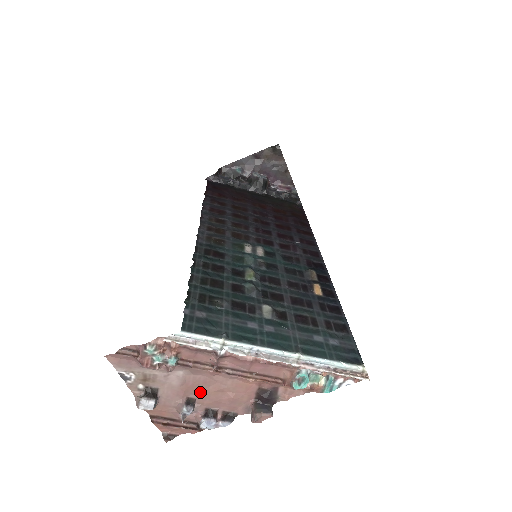
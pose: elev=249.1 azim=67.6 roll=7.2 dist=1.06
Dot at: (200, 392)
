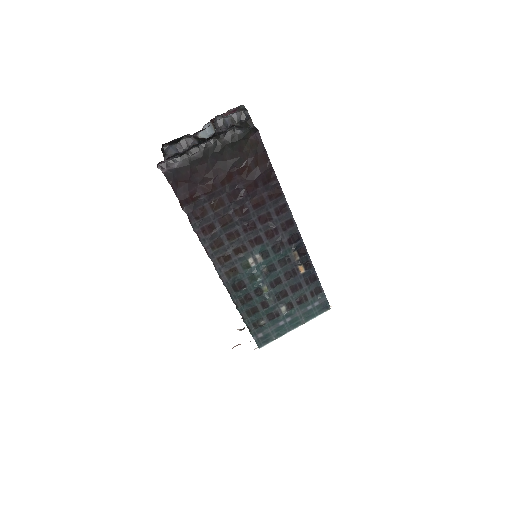
Dot at: occluded
